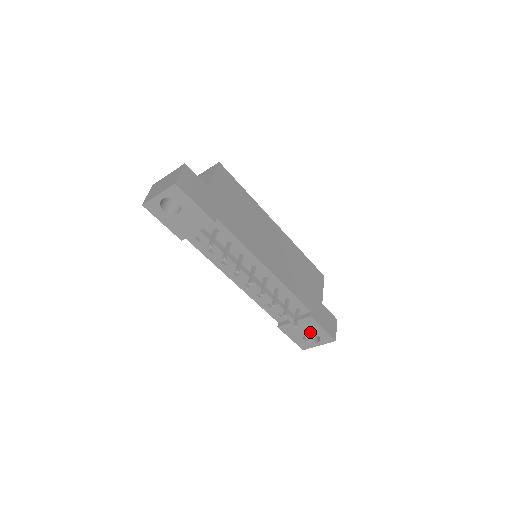
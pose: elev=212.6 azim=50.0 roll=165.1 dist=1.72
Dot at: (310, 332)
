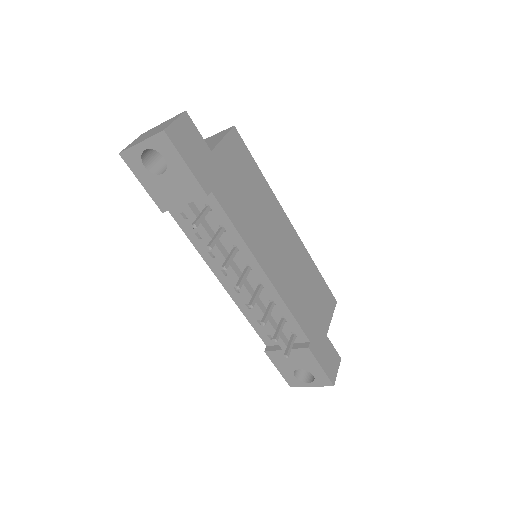
Dot at: (304, 367)
